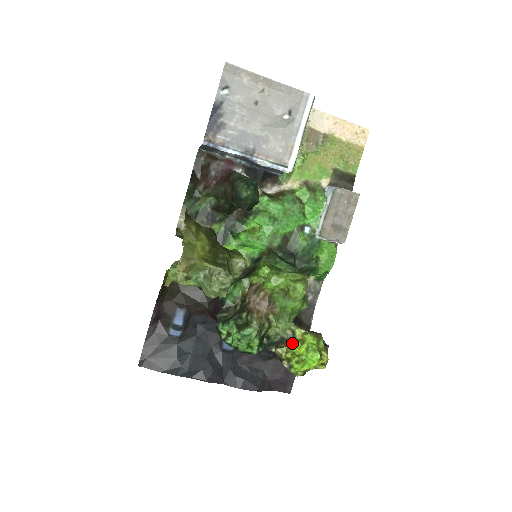
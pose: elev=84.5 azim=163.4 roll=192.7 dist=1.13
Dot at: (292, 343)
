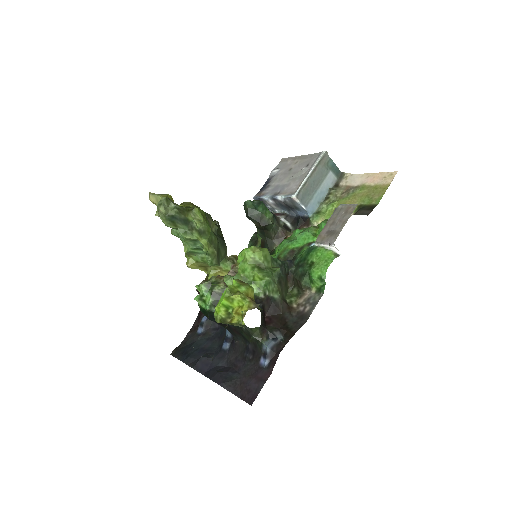
Dot at: occluded
